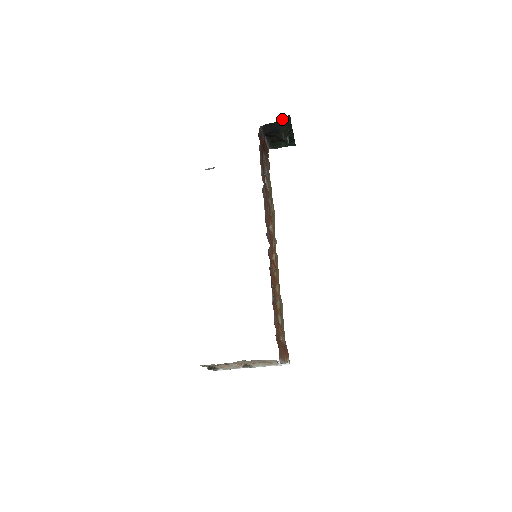
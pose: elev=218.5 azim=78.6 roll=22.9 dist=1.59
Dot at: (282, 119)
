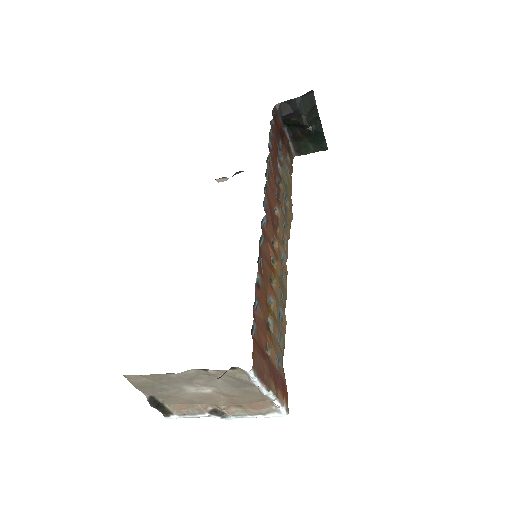
Dot at: (303, 95)
